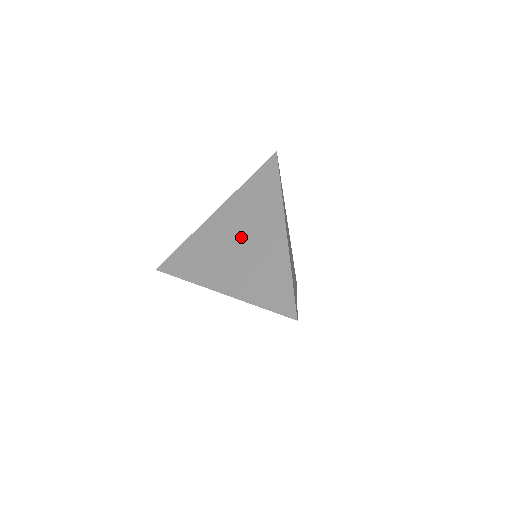
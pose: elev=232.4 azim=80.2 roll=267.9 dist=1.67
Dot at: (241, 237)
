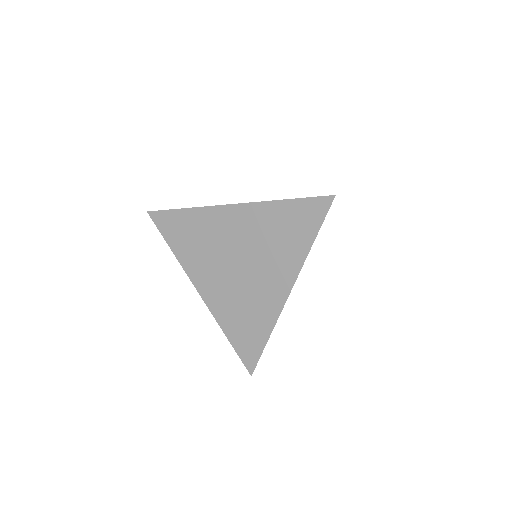
Dot at: occluded
